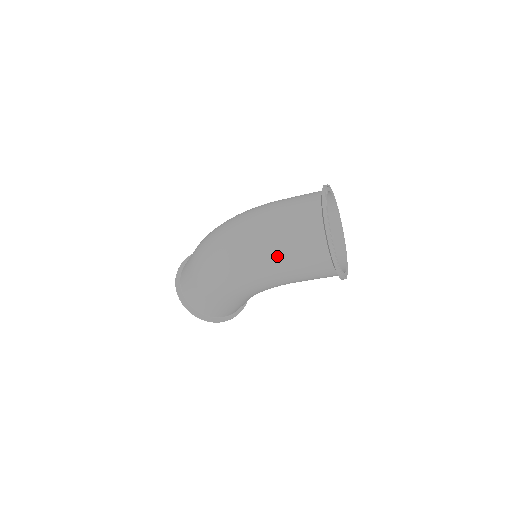
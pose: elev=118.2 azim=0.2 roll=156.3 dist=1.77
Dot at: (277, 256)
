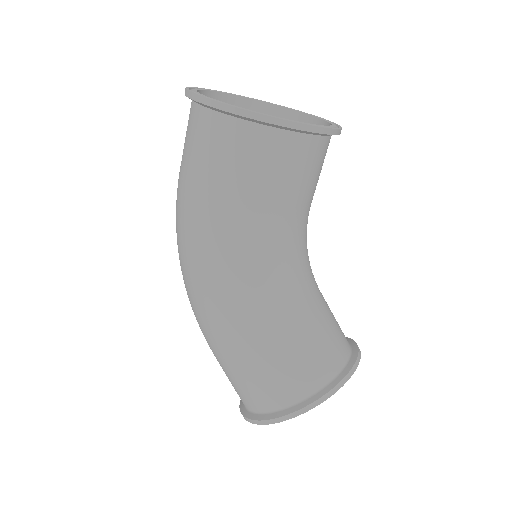
Dot at: (182, 187)
